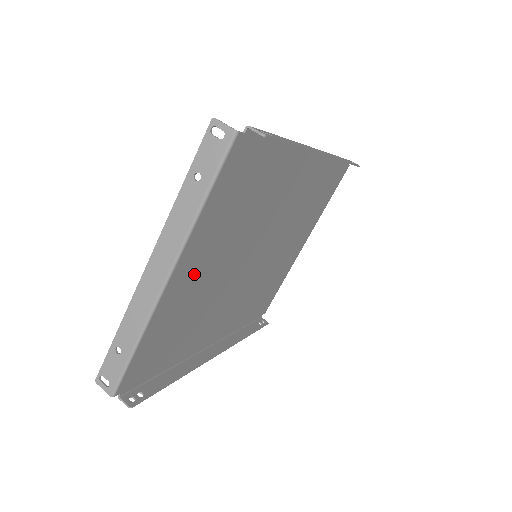
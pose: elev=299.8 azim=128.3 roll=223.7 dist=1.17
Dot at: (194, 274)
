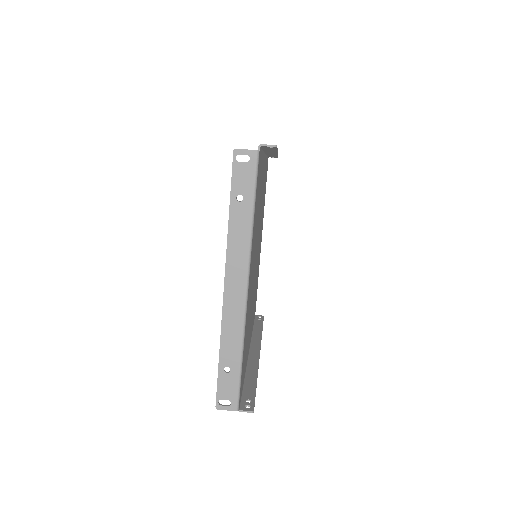
Dot at: occluded
